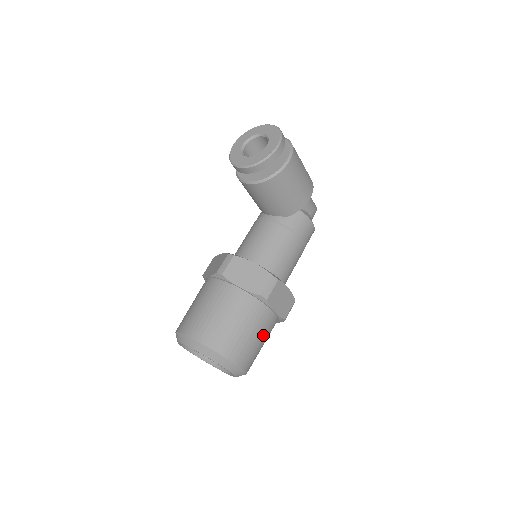
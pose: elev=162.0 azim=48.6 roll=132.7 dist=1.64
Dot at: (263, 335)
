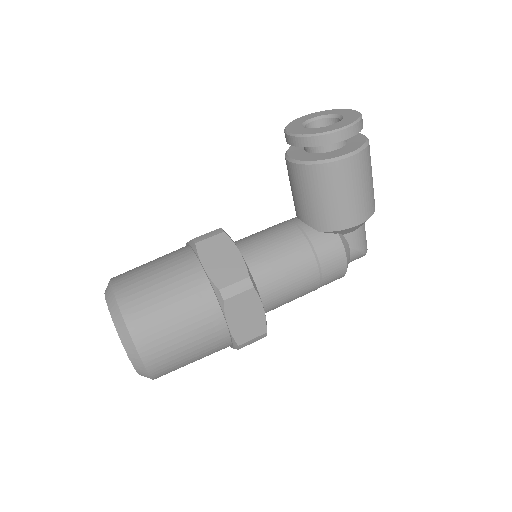
Dot at: (197, 343)
